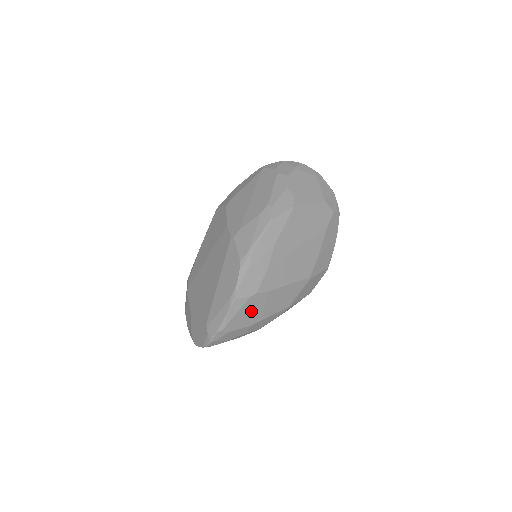
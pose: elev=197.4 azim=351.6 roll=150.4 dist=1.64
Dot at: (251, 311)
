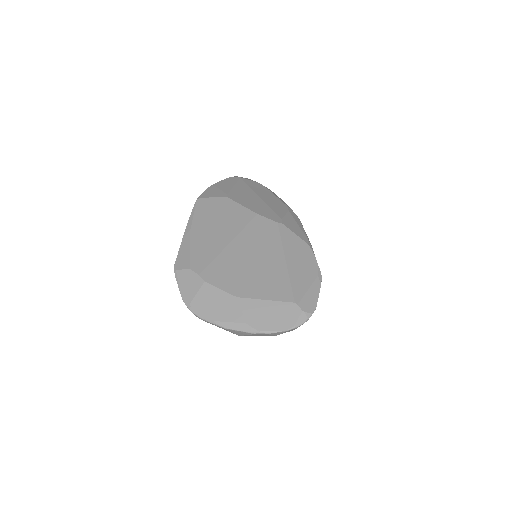
Dot at: occluded
